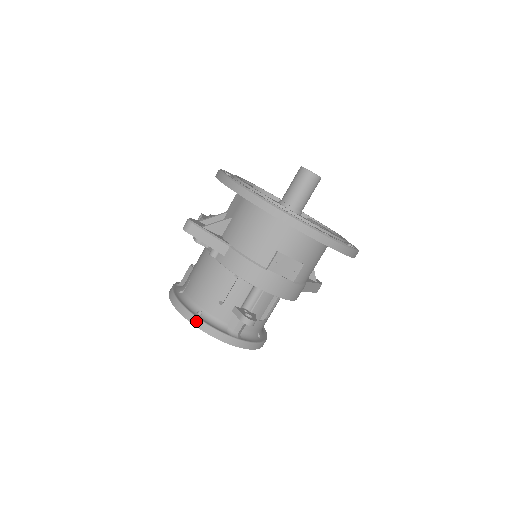
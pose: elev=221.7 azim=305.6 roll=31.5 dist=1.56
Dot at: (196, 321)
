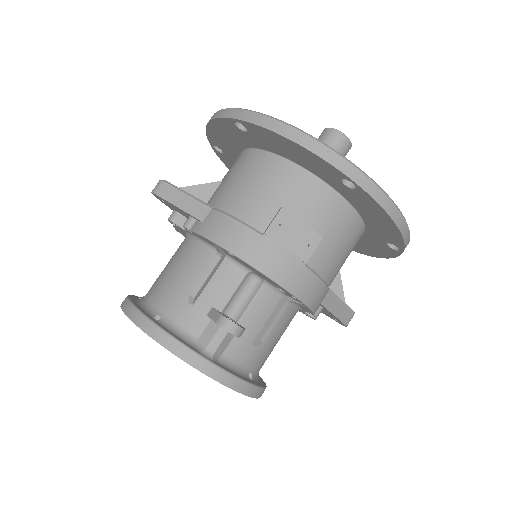
Dot at: (148, 325)
